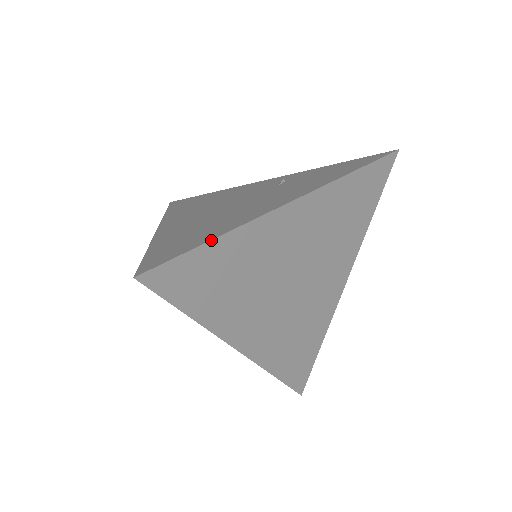
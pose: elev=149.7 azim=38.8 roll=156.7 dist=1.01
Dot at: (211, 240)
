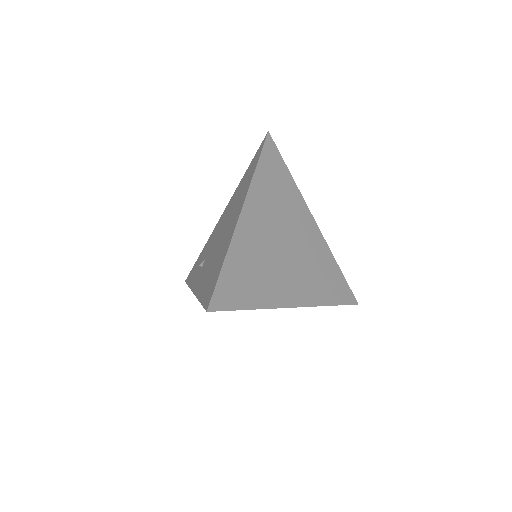
Dot at: (289, 171)
